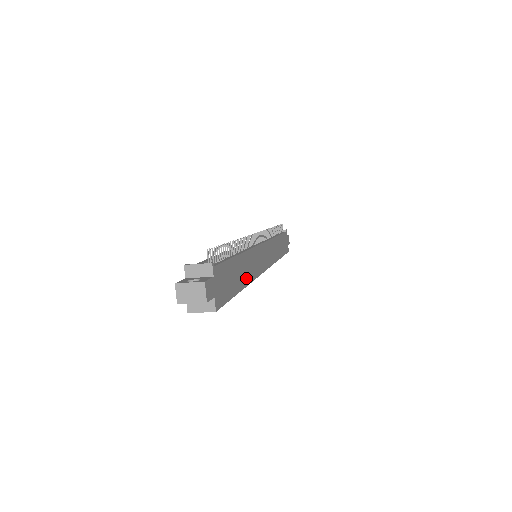
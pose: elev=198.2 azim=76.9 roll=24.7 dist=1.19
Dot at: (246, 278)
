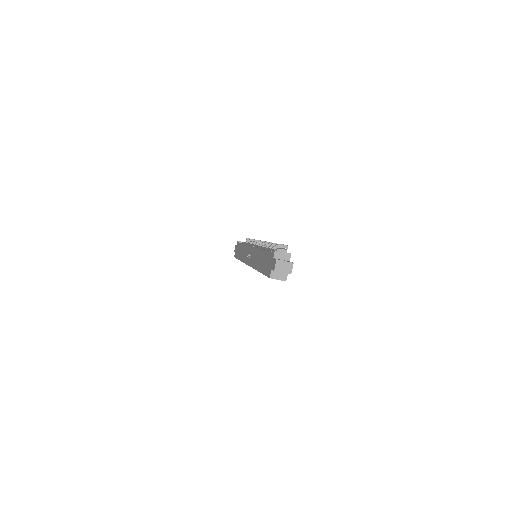
Dot at: occluded
